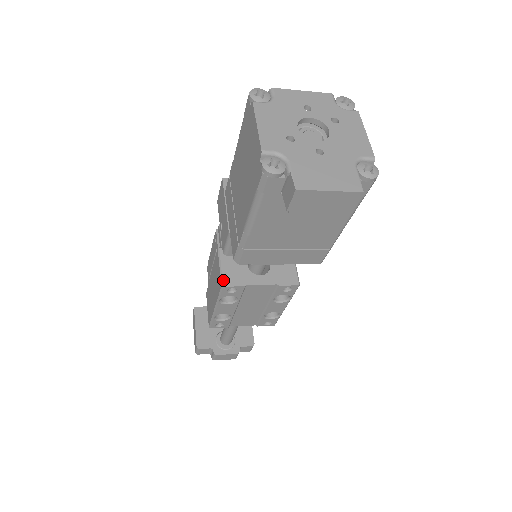
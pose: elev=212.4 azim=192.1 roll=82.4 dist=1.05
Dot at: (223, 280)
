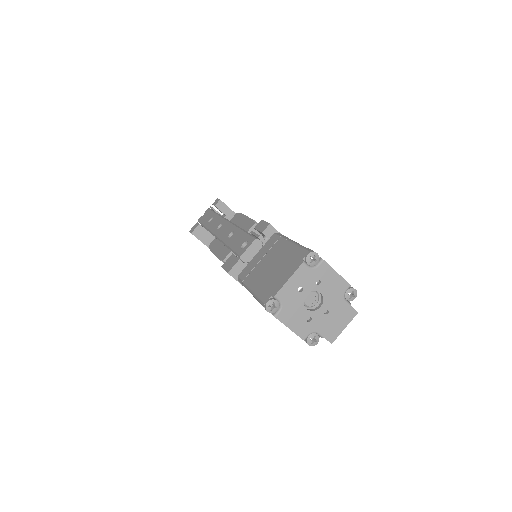
Dot at: occluded
